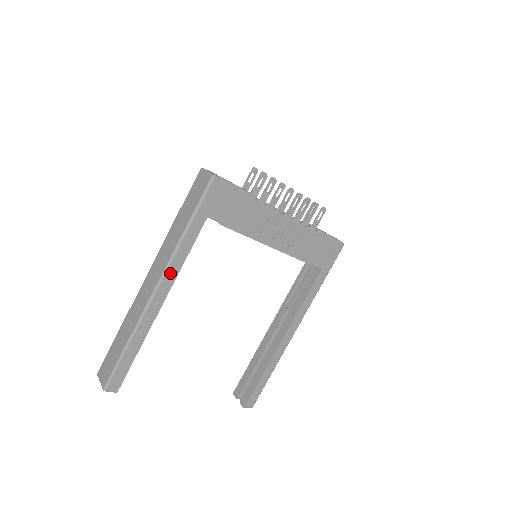
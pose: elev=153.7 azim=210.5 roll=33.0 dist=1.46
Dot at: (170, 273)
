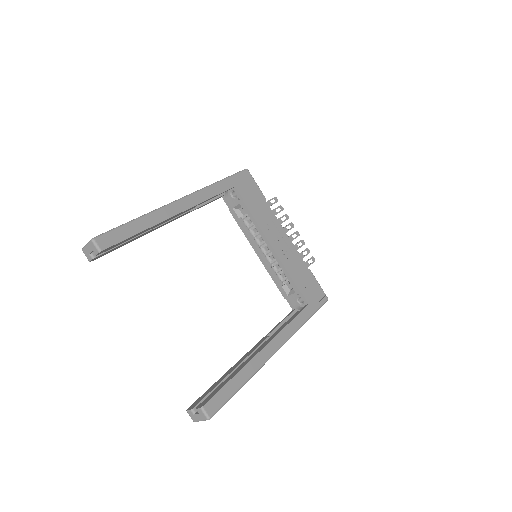
Dot at: (196, 197)
